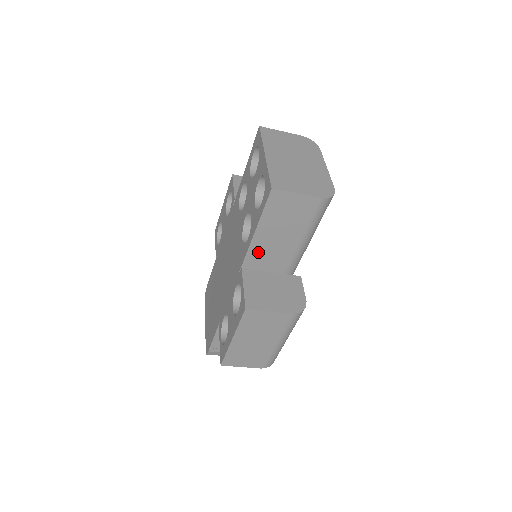
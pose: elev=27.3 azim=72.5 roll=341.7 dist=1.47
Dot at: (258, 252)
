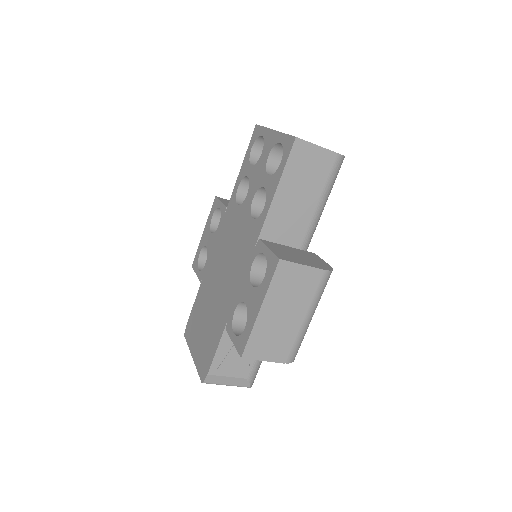
Dot at: (276, 219)
